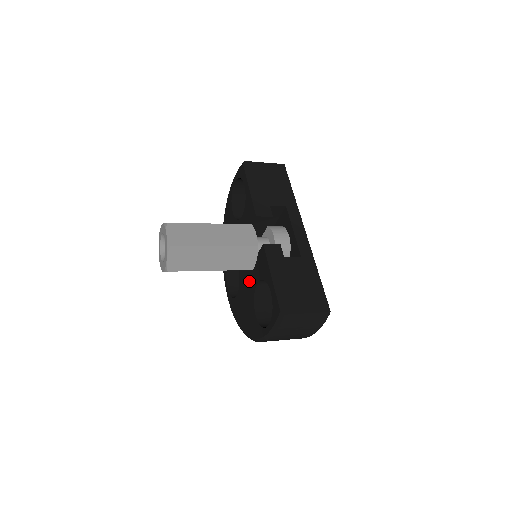
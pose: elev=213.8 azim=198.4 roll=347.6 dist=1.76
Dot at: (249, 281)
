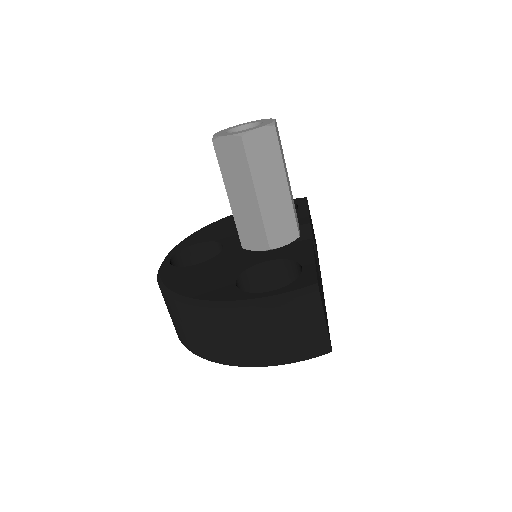
Dot at: (246, 257)
